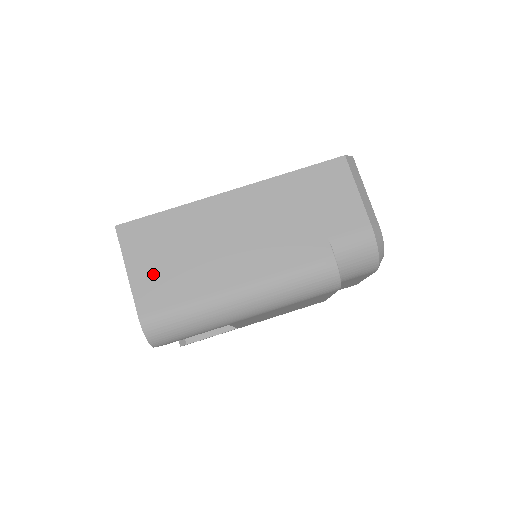
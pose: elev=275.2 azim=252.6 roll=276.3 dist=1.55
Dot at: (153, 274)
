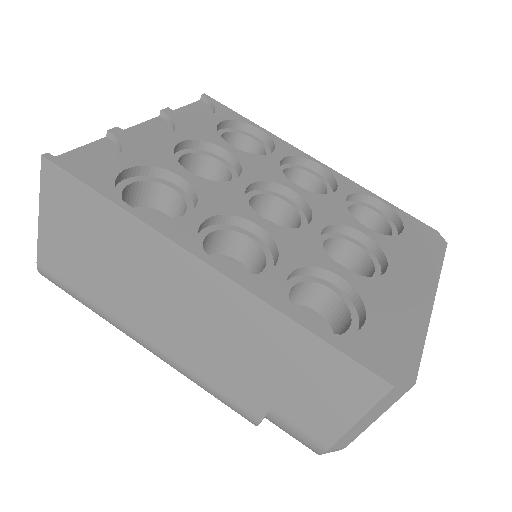
Dot at: (65, 246)
